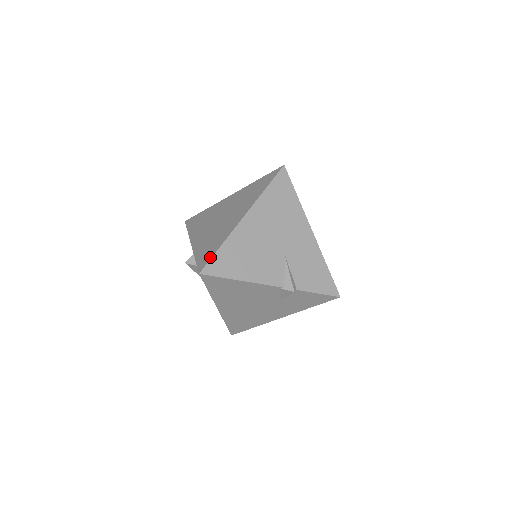
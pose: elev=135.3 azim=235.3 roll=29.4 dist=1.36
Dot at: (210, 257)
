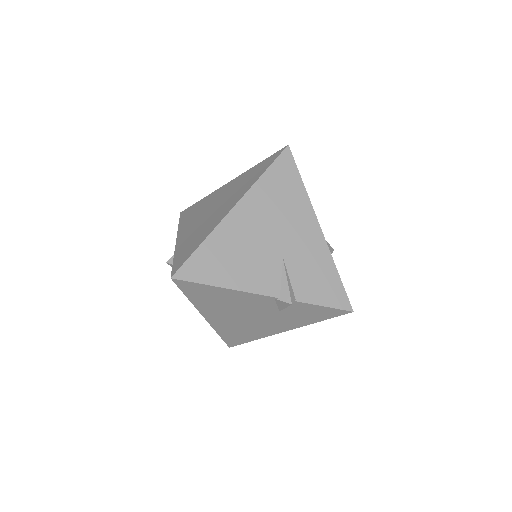
Dot at: (186, 258)
